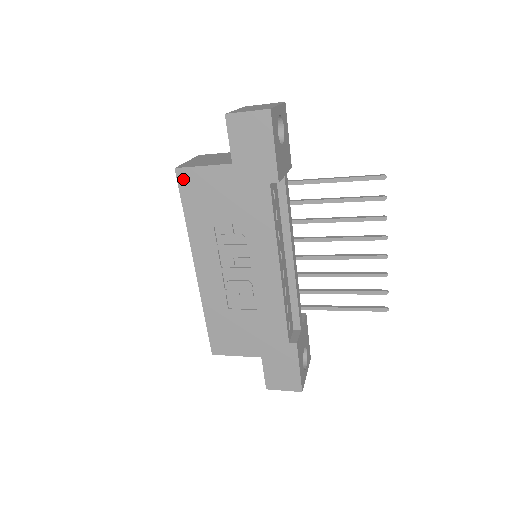
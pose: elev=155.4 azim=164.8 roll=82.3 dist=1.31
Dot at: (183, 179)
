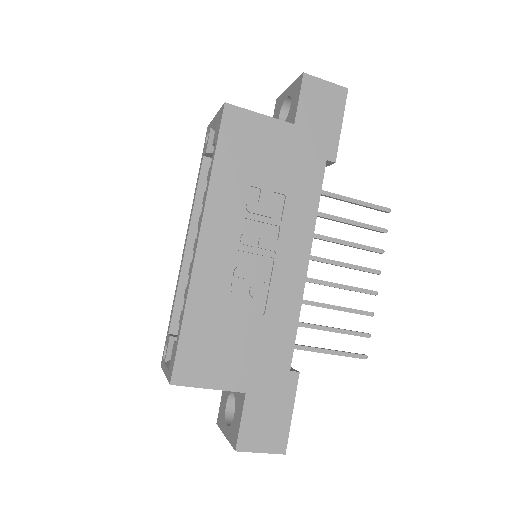
Dot at: (230, 119)
